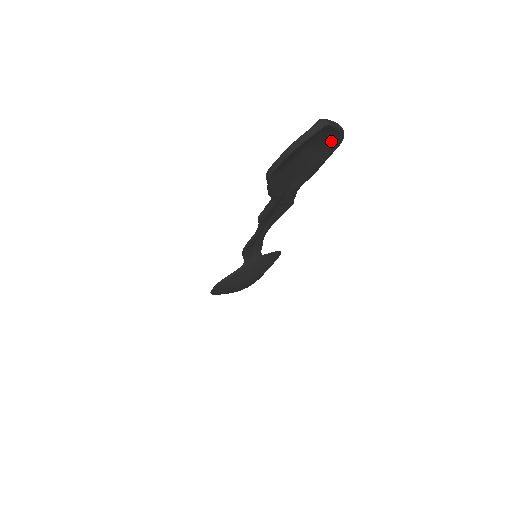
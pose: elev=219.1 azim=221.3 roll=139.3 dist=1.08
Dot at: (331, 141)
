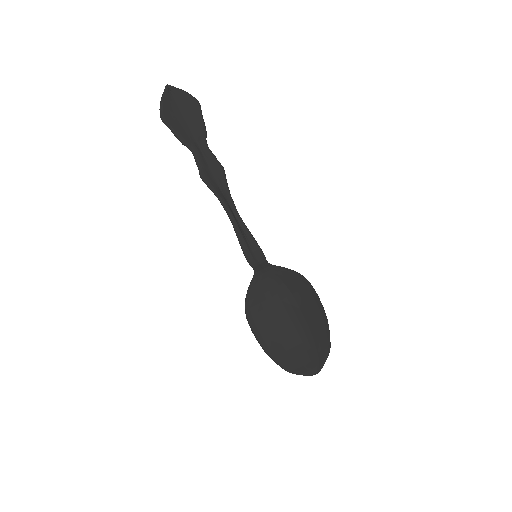
Dot at: (190, 102)
